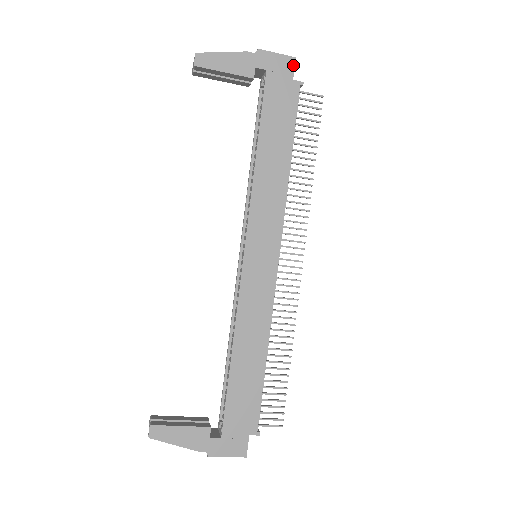
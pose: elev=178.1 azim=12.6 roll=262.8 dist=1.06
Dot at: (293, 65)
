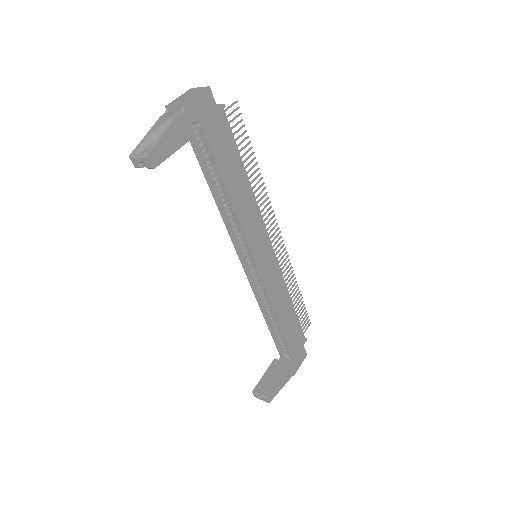
Dot at: (211, 96)
